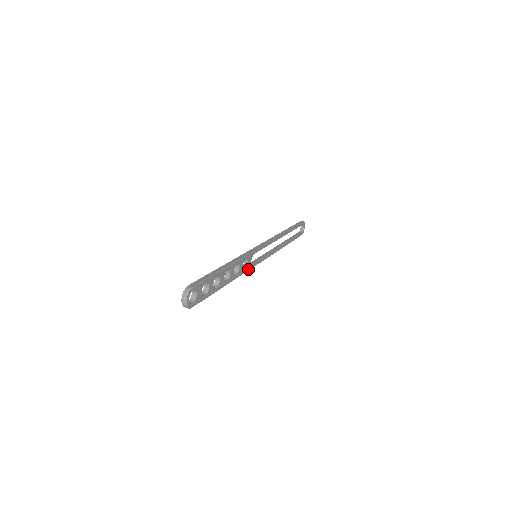
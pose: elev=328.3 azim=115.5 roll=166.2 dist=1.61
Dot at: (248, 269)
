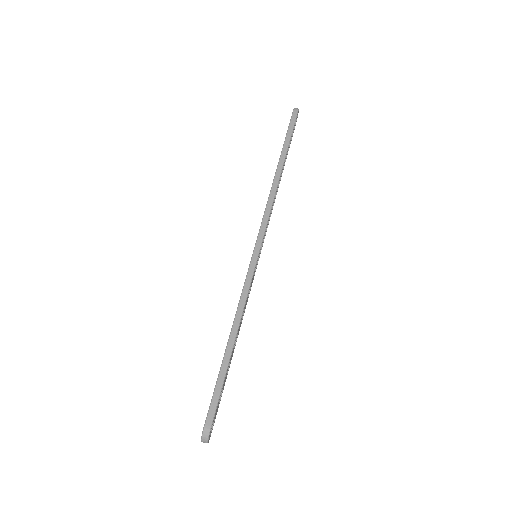
Dot at: (251, 286)
